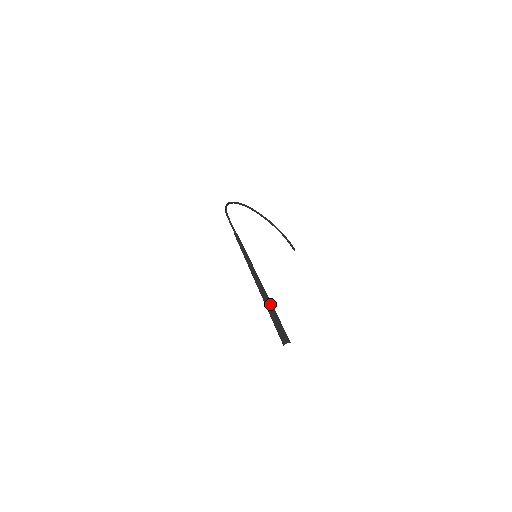
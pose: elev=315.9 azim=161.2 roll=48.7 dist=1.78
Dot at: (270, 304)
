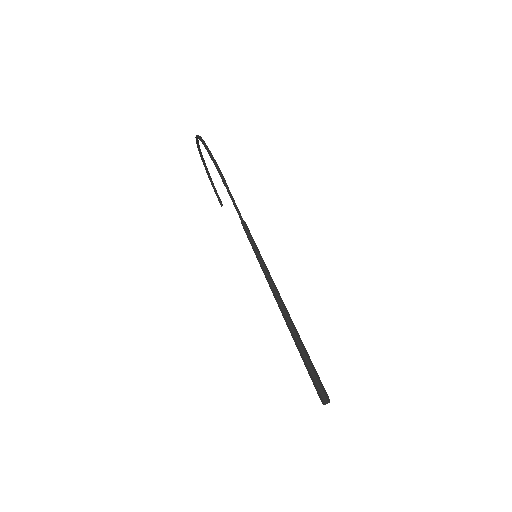
Dot at: (305, 348)
